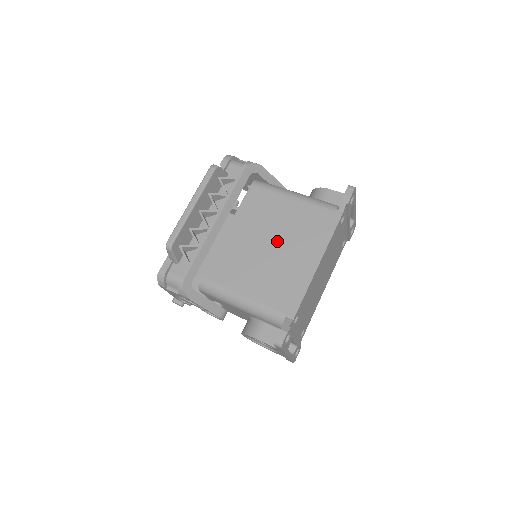
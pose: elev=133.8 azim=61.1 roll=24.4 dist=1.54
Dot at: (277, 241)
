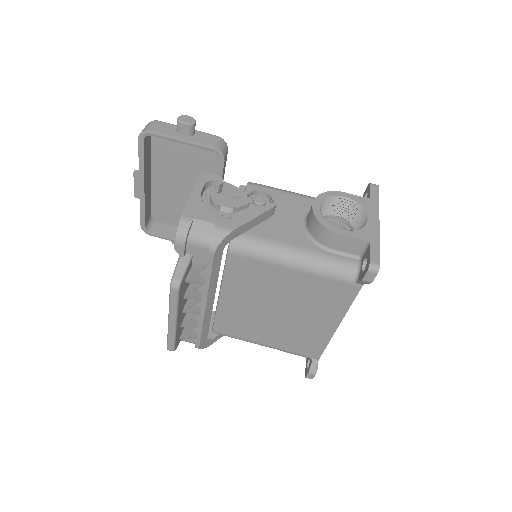
Dot at: (284, 308)
